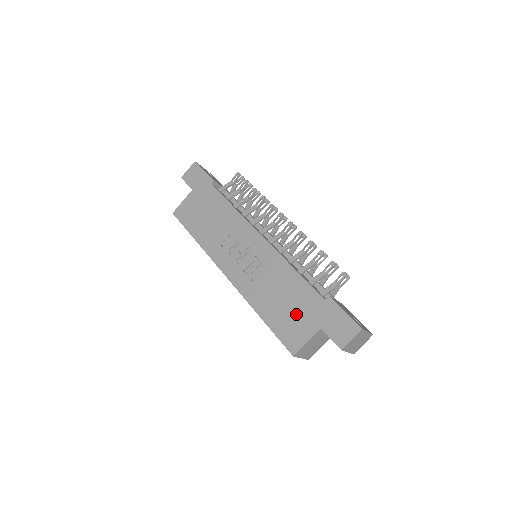
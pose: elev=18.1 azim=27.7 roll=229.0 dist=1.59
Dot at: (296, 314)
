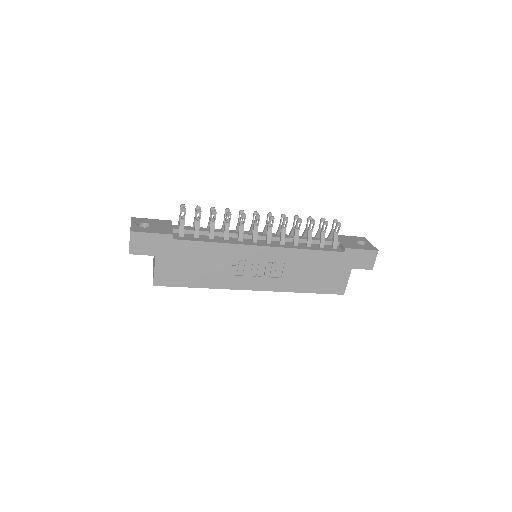
Dot at: (330, 273)
